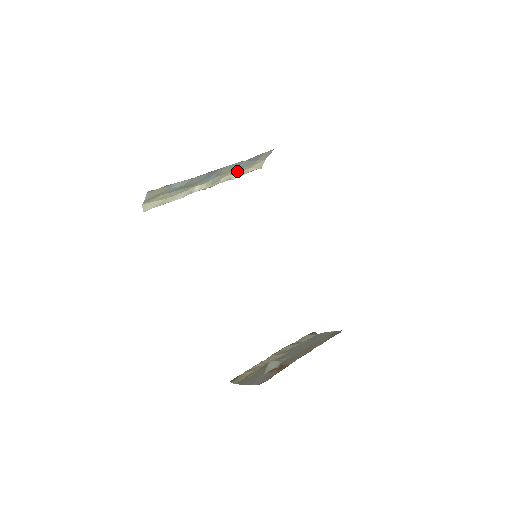
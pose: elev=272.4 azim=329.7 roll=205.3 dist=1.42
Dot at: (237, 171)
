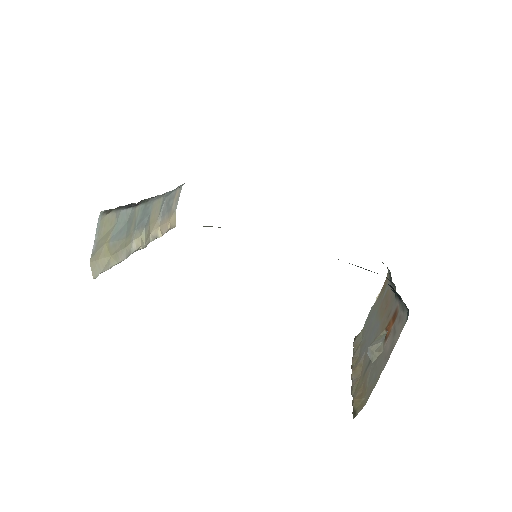
Dot at: (160, 223)
